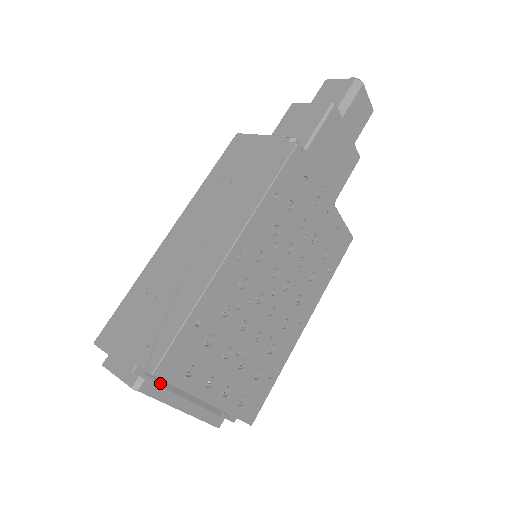
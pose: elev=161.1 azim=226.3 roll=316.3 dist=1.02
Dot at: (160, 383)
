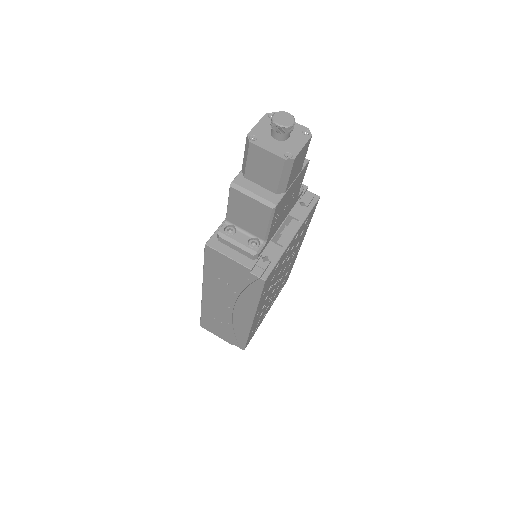
Dot at: occluded
